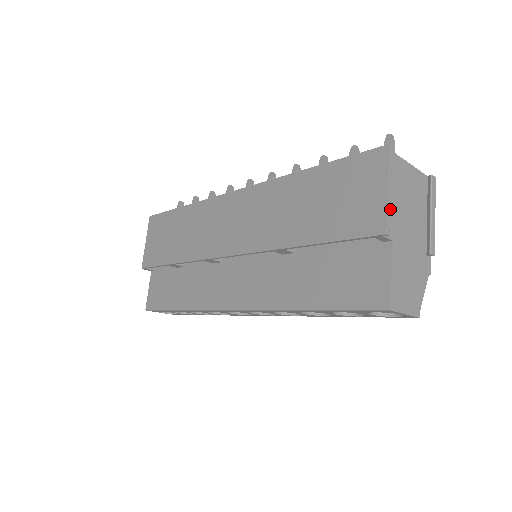
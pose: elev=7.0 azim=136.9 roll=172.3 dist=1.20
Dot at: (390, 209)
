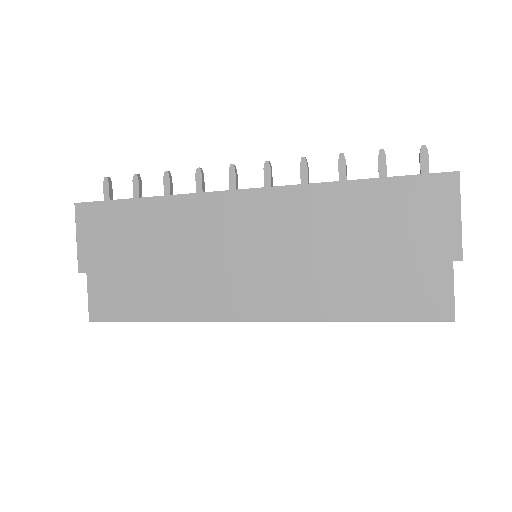
Dot at: occluded
